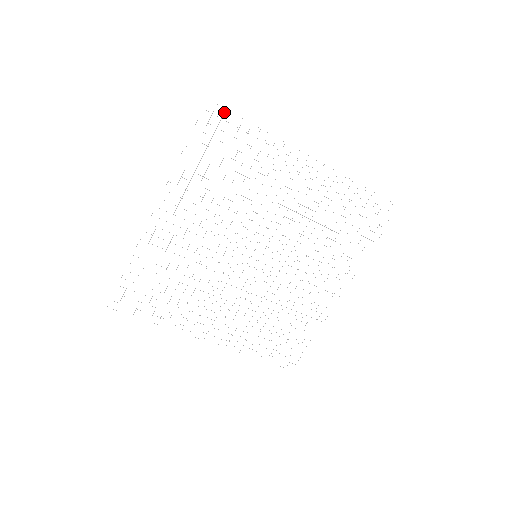
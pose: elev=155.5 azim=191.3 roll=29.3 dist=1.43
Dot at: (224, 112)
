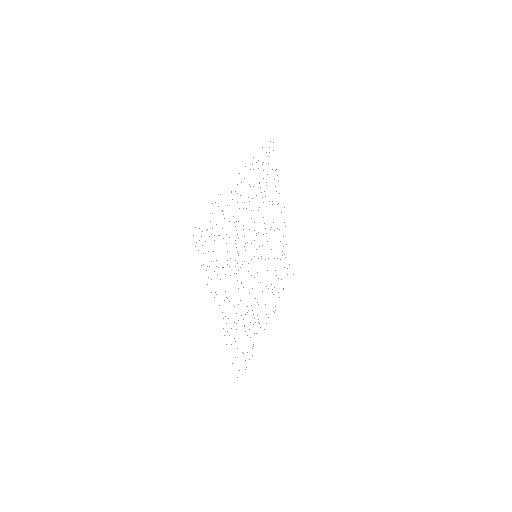
Dot at: occluded
